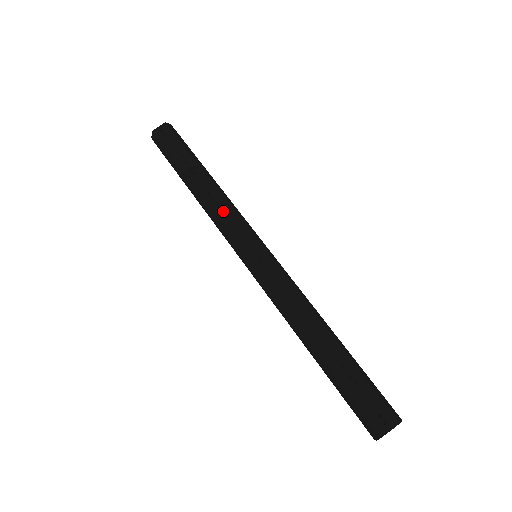
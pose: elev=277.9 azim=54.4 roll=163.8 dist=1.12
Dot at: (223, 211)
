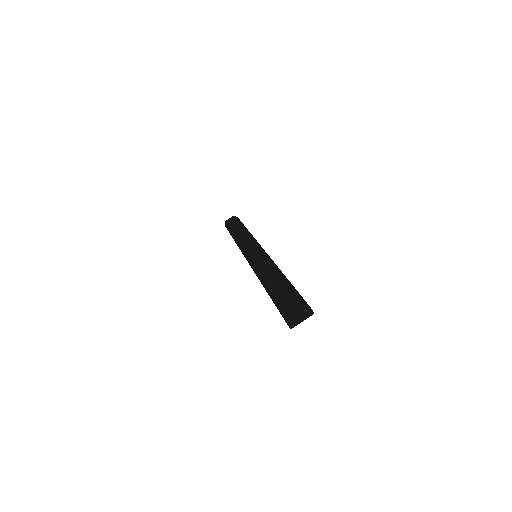
Dot at: (244, 239)
